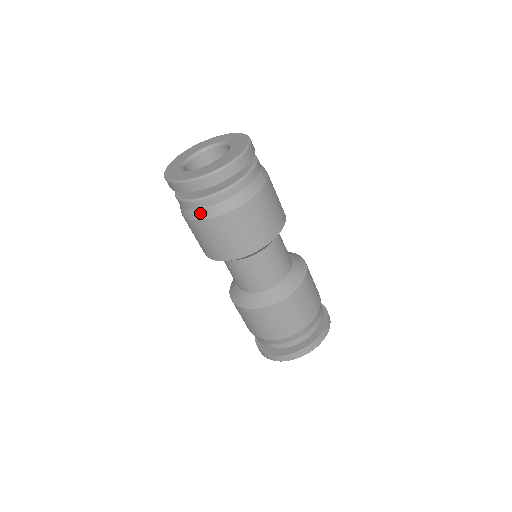
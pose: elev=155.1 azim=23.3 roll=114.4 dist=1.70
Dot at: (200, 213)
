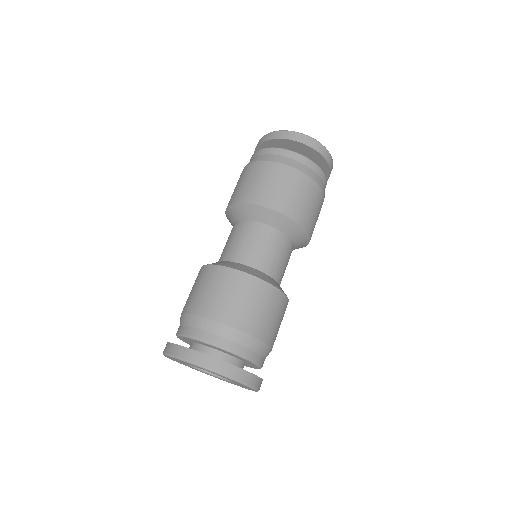
Dot at: (259, 157)
